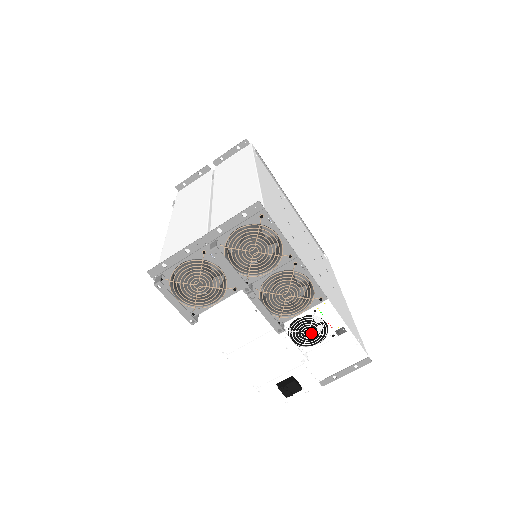
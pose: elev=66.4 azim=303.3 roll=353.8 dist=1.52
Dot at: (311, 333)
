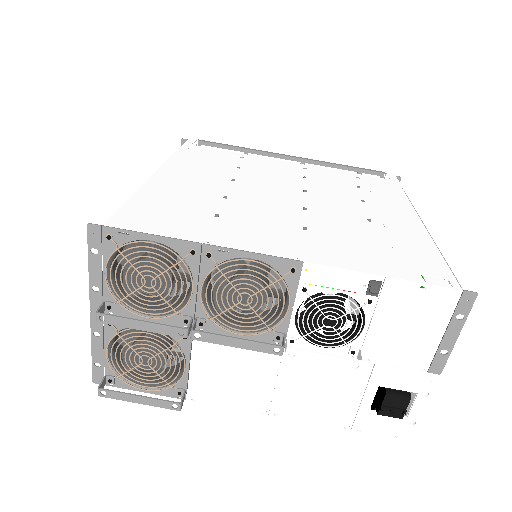
Dot at: (335, 320)
